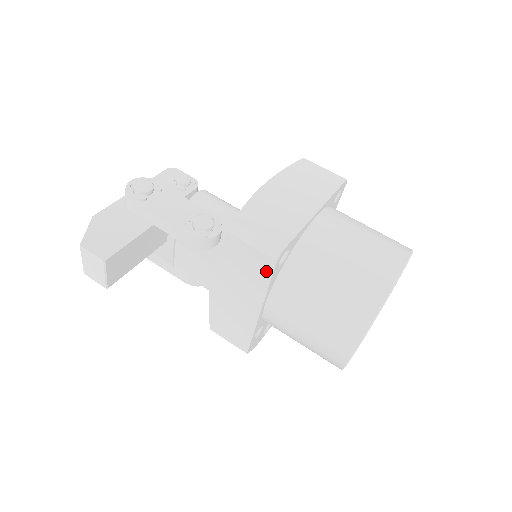
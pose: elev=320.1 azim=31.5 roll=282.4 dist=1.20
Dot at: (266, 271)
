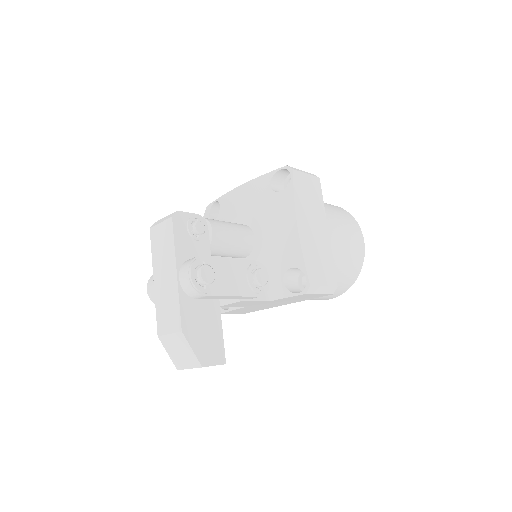
Dot at: (318, 297)
